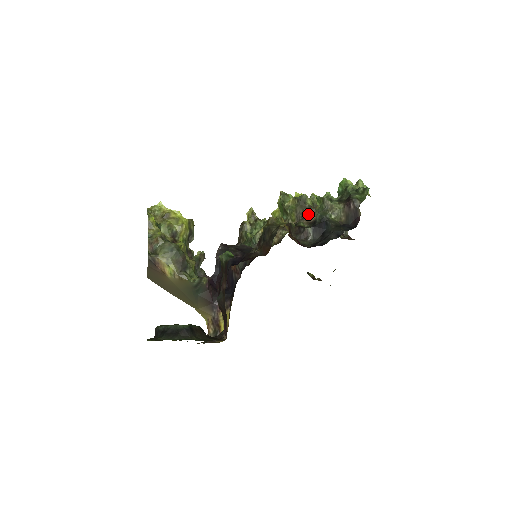
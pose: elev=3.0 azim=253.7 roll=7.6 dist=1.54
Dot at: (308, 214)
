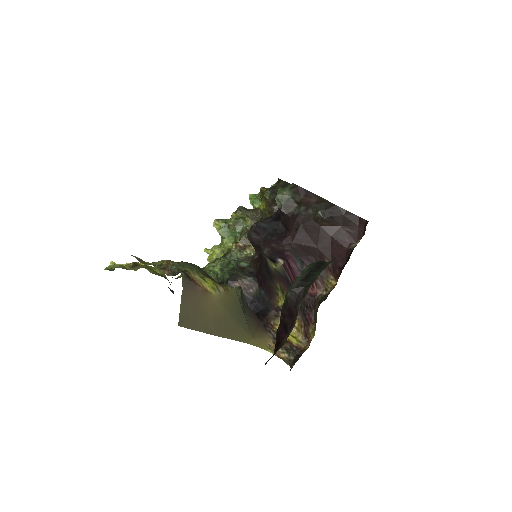
Dot at: (259, 212)
